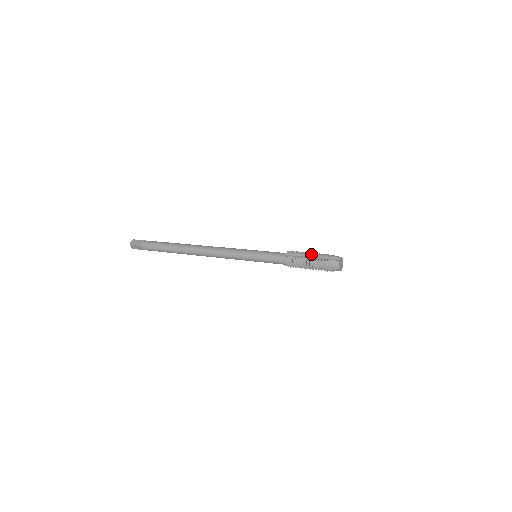
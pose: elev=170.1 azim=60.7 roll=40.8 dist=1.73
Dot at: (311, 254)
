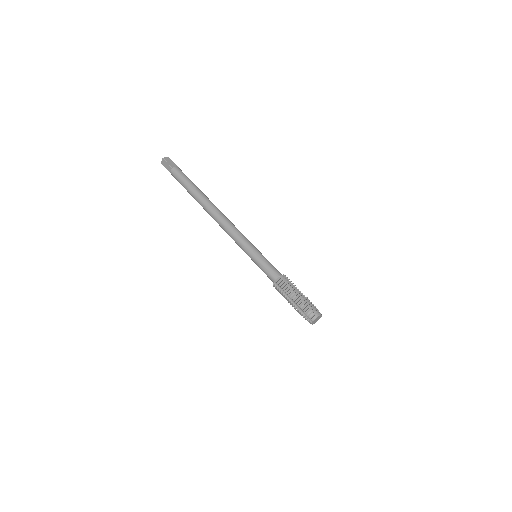
Dot at: (293, 296)
